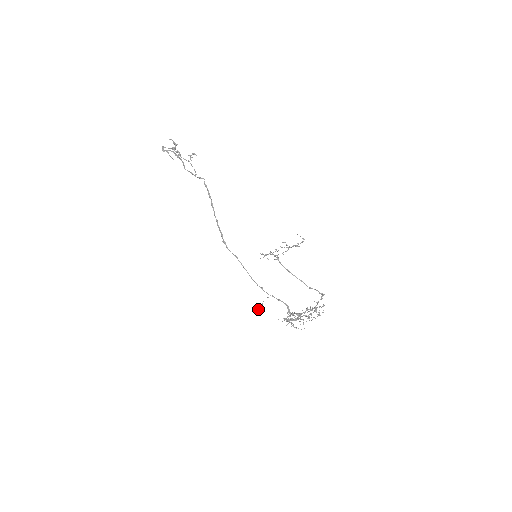
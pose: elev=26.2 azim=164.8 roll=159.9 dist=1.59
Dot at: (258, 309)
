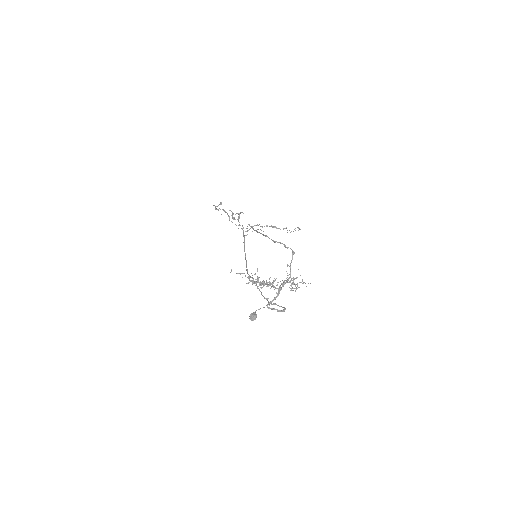
Dot at: (254, 314)
